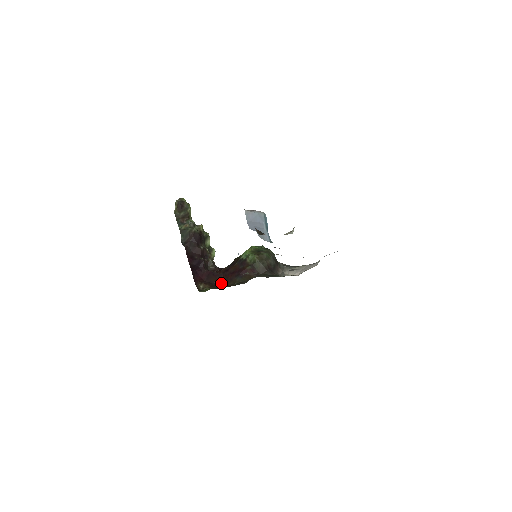
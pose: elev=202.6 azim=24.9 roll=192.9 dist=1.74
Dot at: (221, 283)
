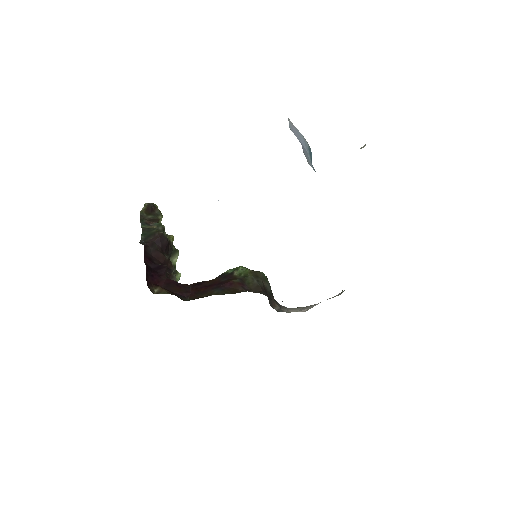
Dot at: (187, 295)
